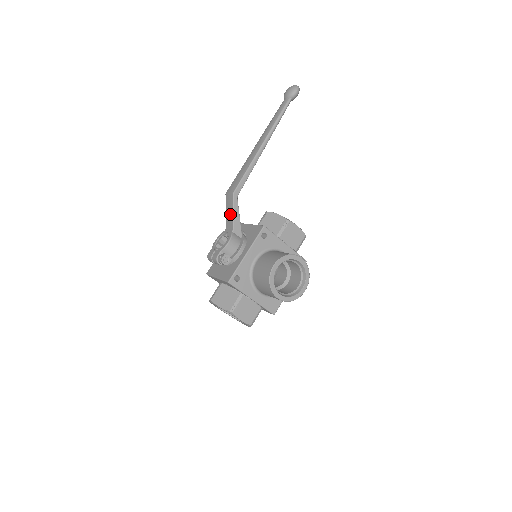
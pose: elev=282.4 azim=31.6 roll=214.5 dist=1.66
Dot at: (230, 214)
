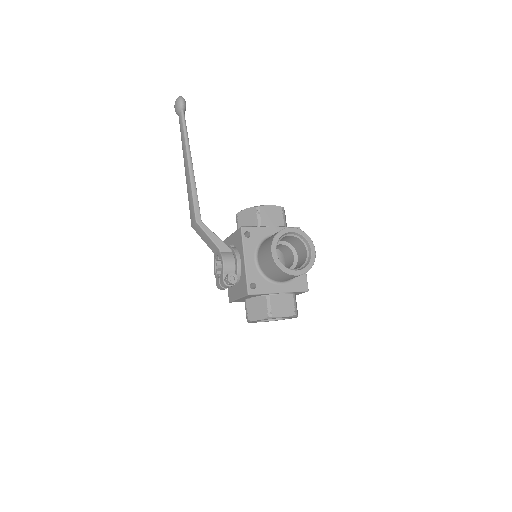
Dot at: (207, 240)
